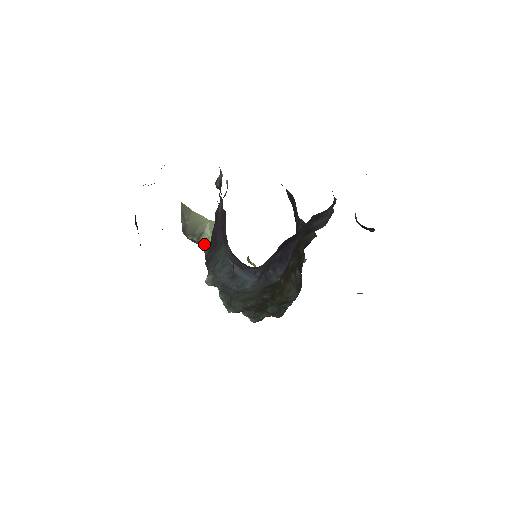
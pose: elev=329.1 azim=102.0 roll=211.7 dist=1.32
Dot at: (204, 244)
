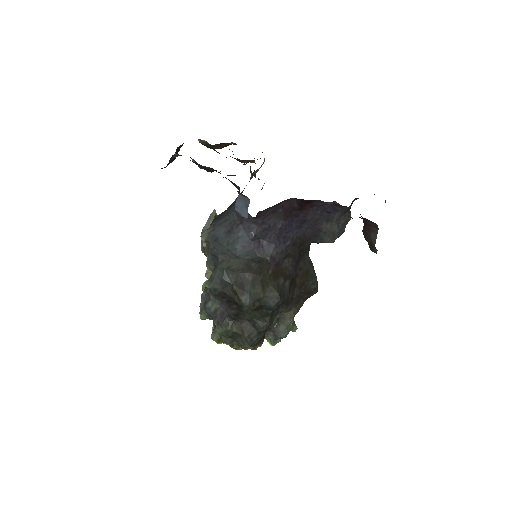
Dot at: occluded
